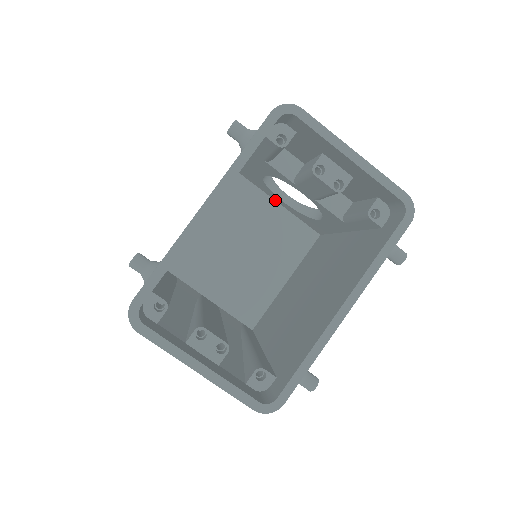
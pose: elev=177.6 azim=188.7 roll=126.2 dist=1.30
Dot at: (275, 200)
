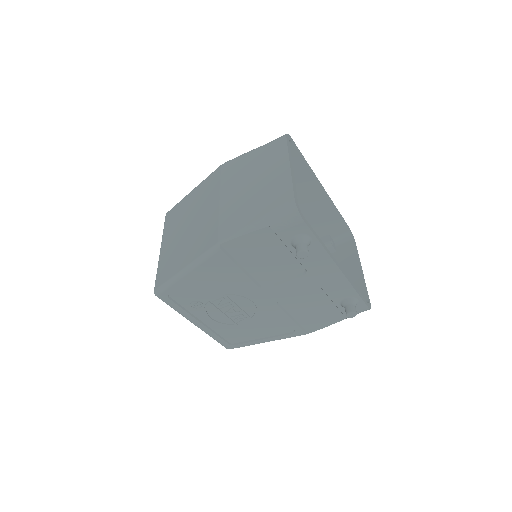
Dot at: occluded
